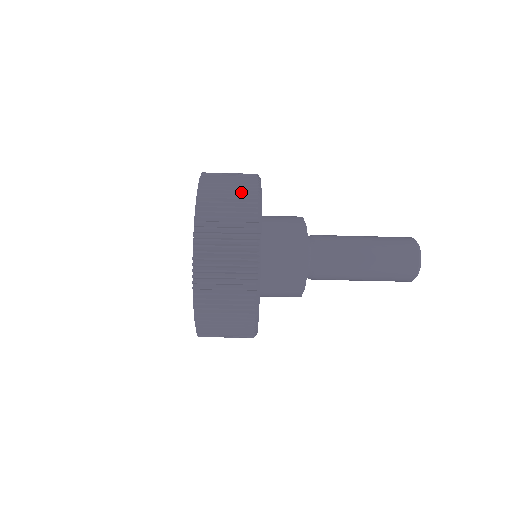
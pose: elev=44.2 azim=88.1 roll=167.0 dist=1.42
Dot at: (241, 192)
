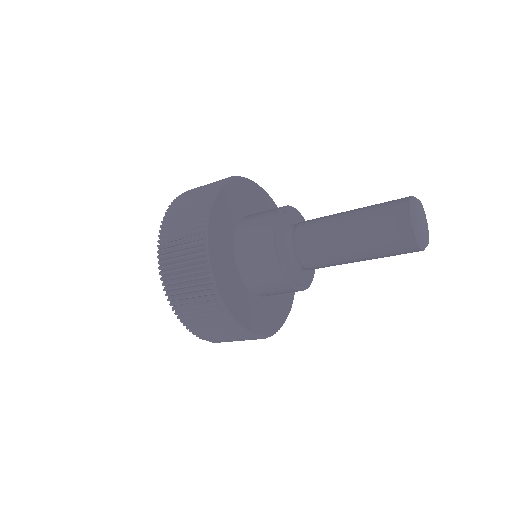
Dot at: (190, 234)
